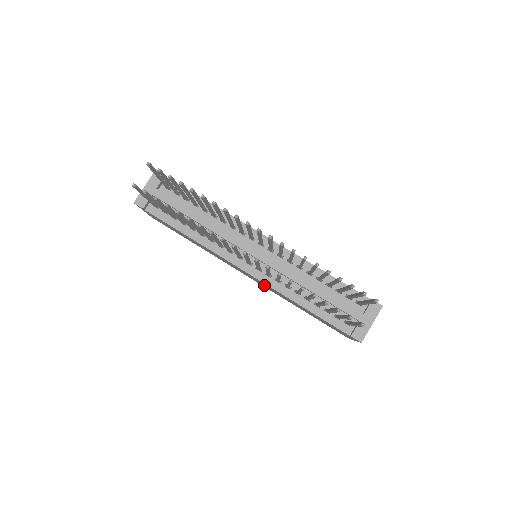
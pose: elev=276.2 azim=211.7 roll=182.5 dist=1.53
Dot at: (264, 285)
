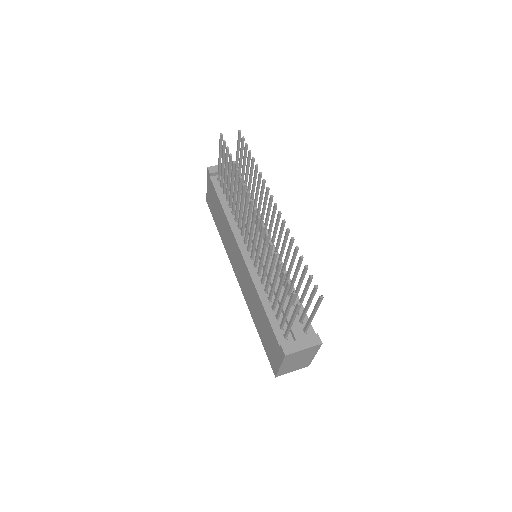
Dot at: (245, 283)
